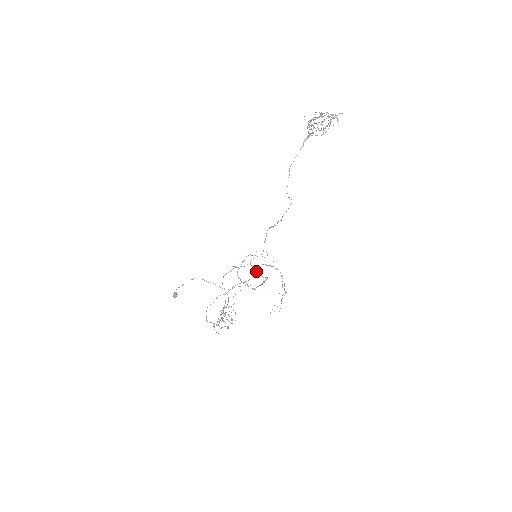
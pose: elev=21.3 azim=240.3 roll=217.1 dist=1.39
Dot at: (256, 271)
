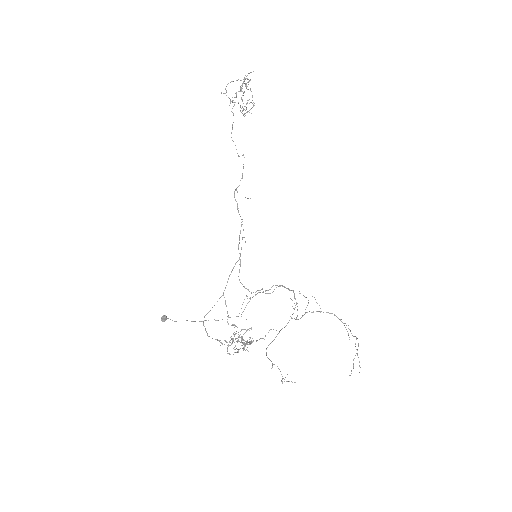
Dot at: occluded
